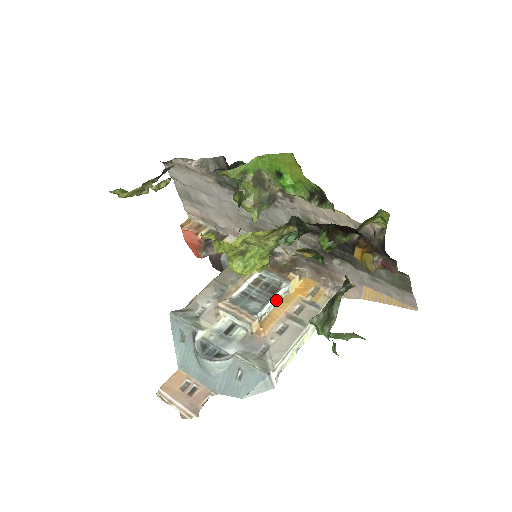
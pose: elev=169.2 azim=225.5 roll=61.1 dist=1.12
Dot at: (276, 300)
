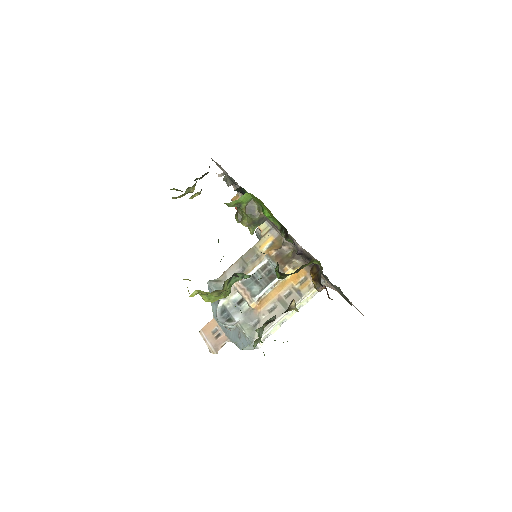
Dot at: (273, 285)
